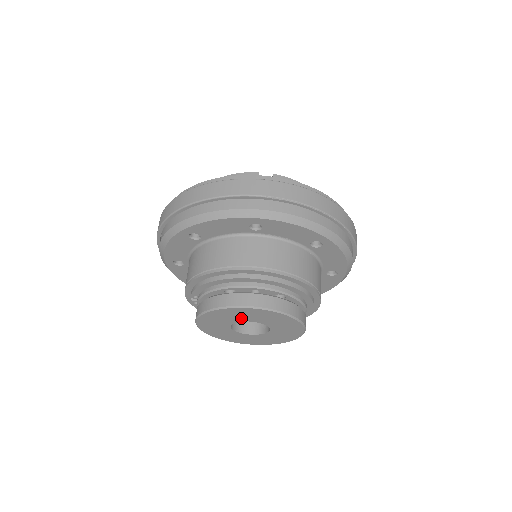
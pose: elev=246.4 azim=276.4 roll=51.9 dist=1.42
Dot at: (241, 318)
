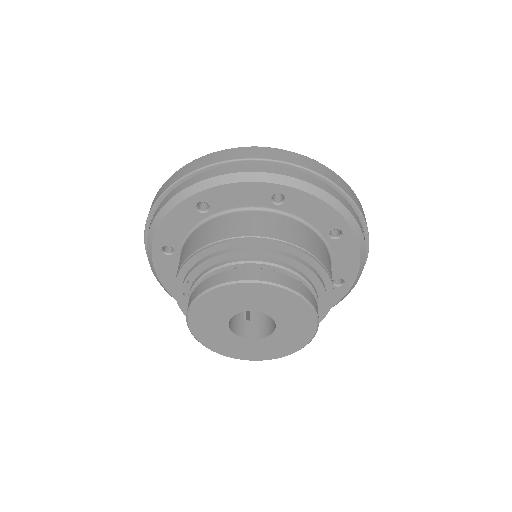
Dot at: (249, 304)
